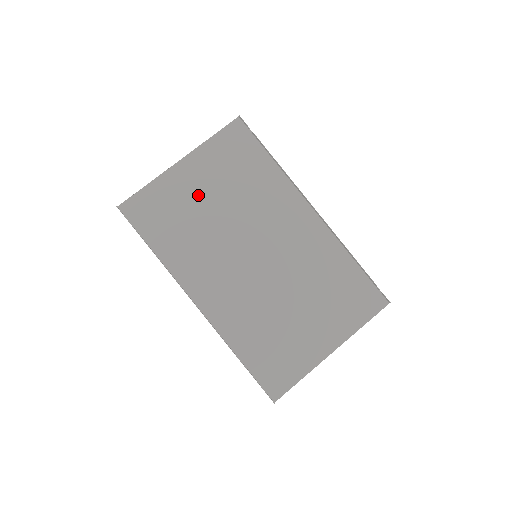
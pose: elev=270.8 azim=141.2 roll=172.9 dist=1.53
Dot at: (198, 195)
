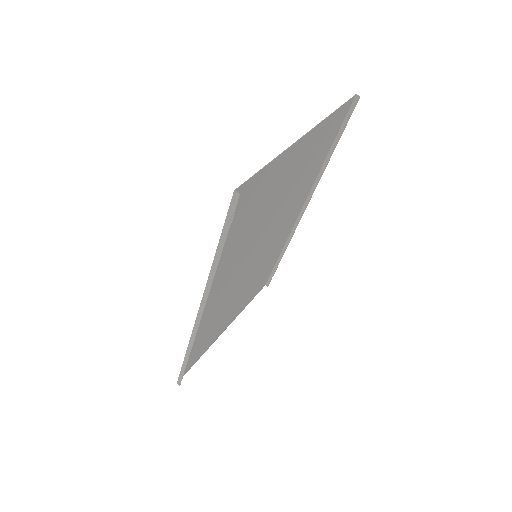
Dot at: (282, 185)
